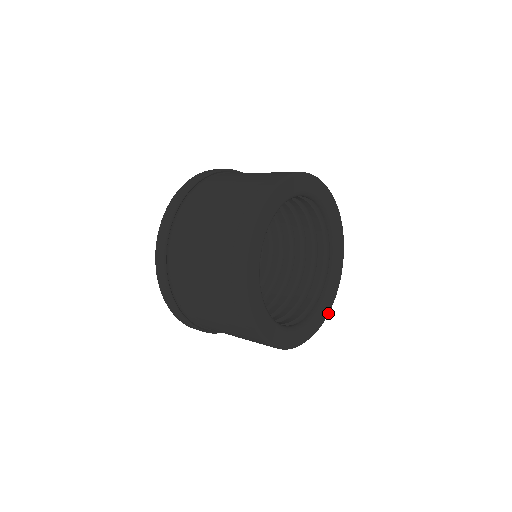
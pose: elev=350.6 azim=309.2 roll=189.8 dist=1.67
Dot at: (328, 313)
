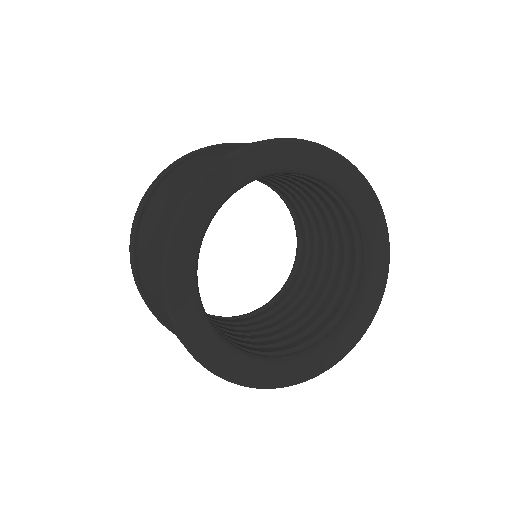
Dot at: (283, 384)
